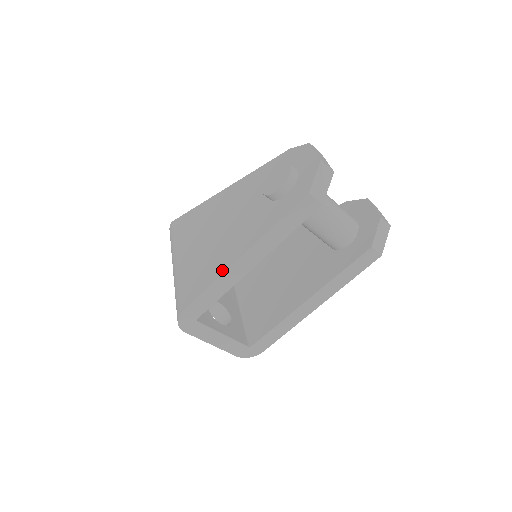
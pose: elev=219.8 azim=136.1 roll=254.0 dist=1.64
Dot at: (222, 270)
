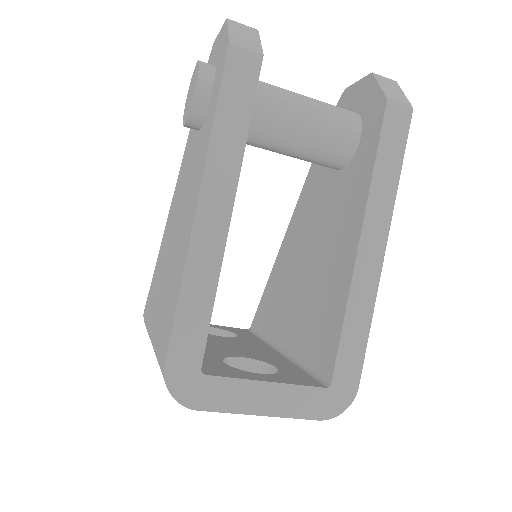
Dot at: (185, 250)
